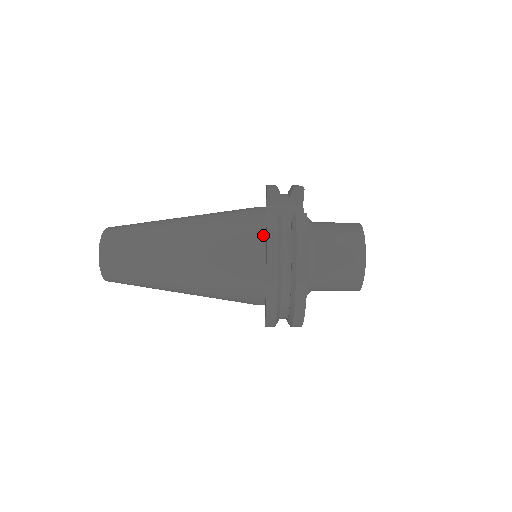
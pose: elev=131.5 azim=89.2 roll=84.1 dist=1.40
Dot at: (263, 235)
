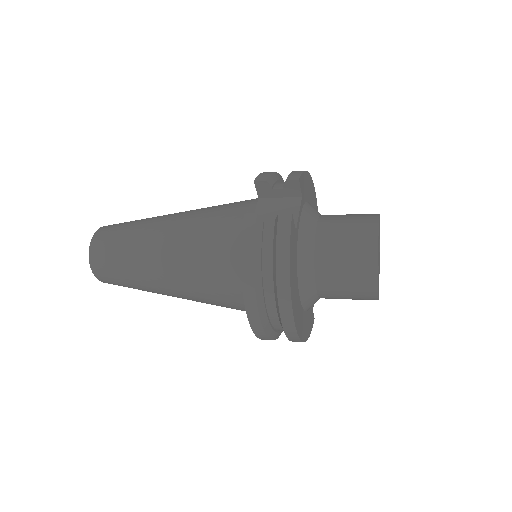
Dot at: occluded
